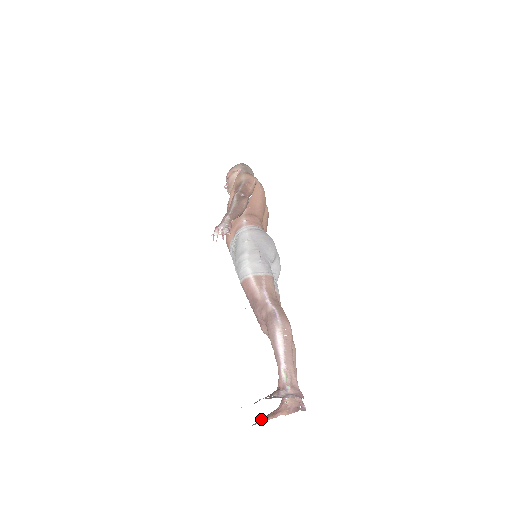
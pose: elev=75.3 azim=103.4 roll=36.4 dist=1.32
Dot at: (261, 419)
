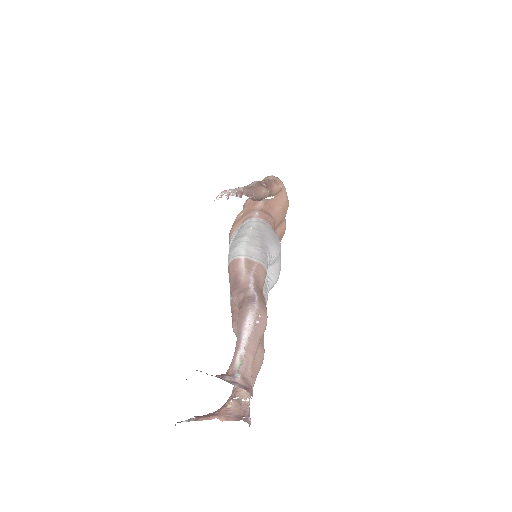
Dot at: (190, 418)
